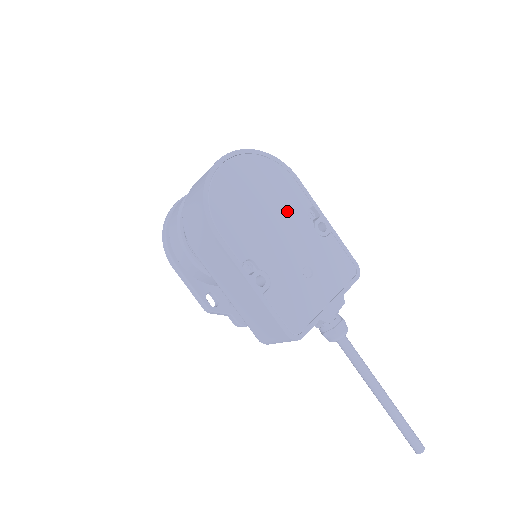
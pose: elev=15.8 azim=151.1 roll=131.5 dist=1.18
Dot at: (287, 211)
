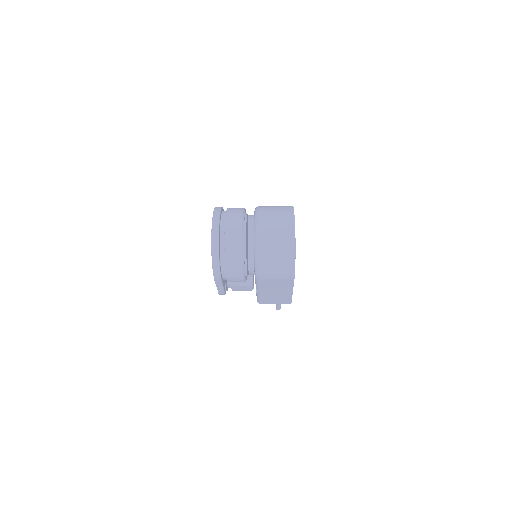
Dot at: occluded
